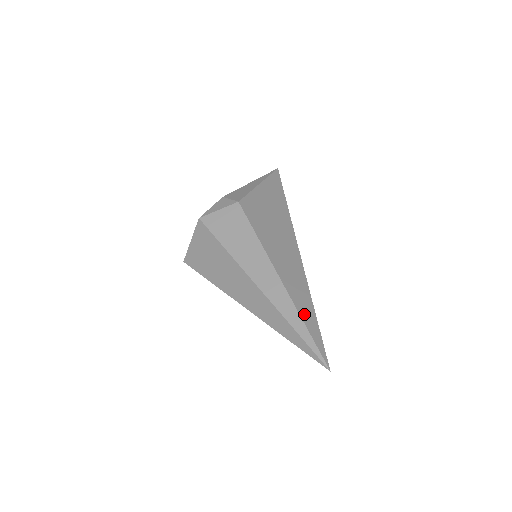
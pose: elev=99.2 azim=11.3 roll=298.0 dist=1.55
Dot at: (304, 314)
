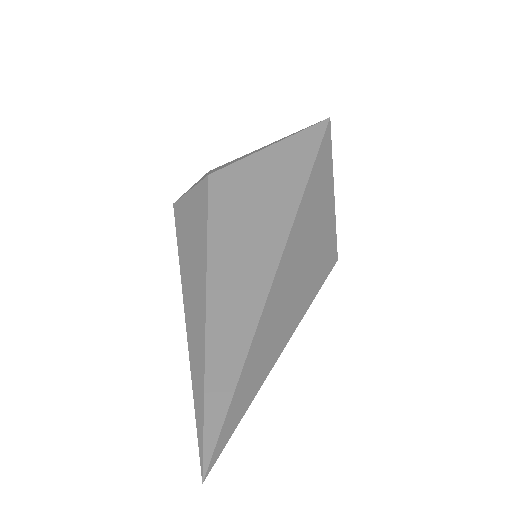
Dot at: (216, 360)
